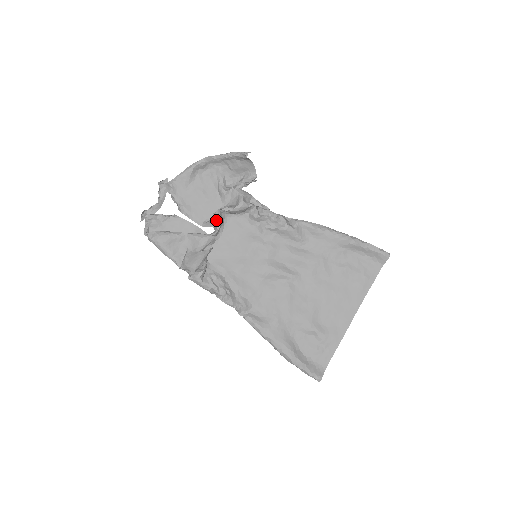
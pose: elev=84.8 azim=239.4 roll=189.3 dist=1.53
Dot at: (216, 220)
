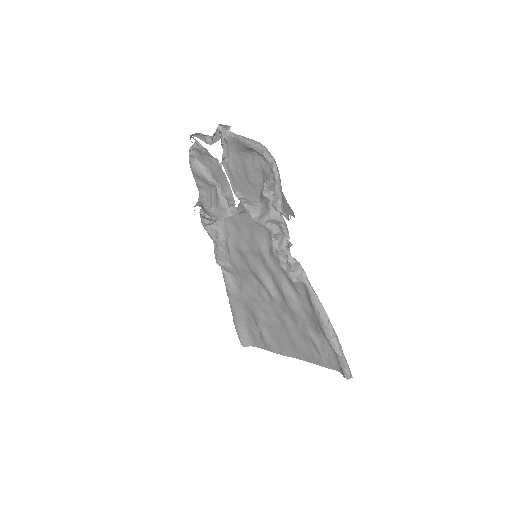
Dot at: (238, 206)
